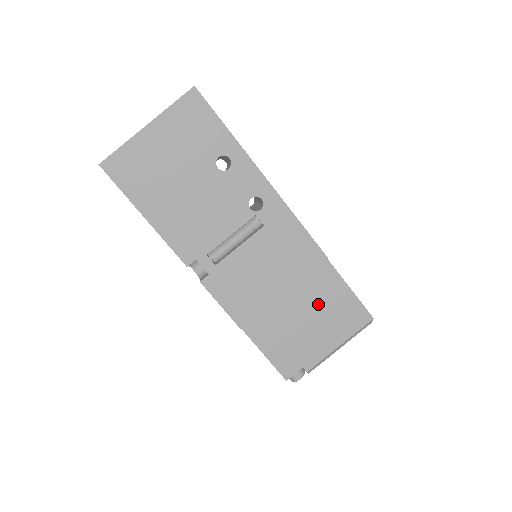
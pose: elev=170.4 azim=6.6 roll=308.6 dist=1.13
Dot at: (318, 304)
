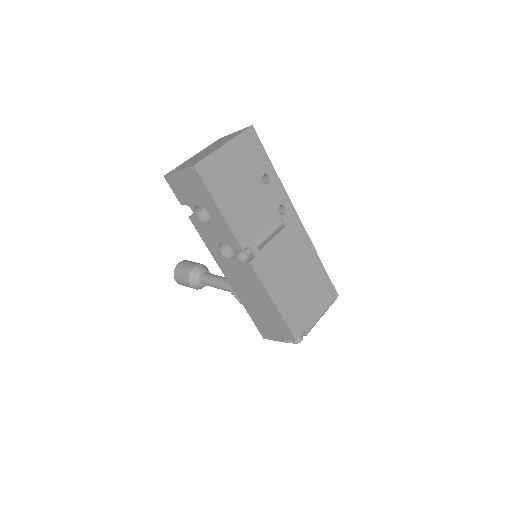
Dot at: (312, 284)
